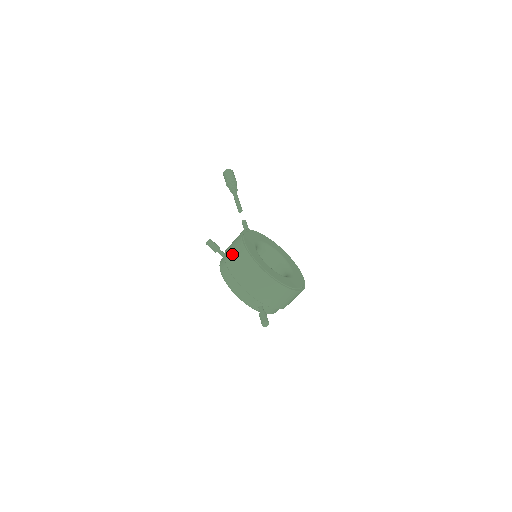
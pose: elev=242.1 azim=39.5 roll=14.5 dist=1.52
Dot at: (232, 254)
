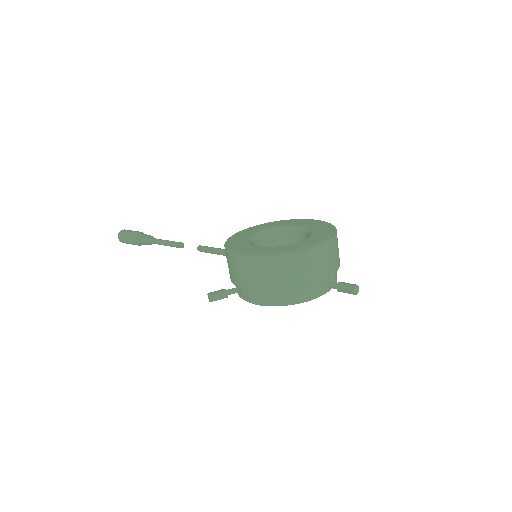
Dot at: (249, 277)
